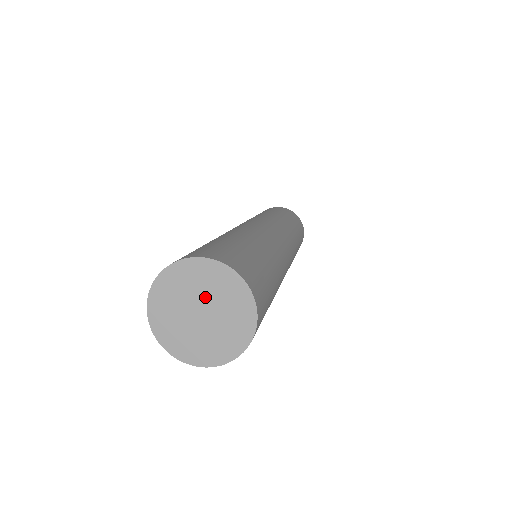
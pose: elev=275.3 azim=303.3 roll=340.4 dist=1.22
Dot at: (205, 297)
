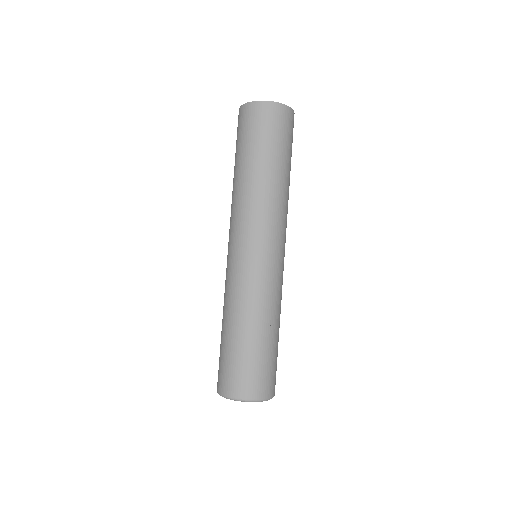
Dot at: occluded
